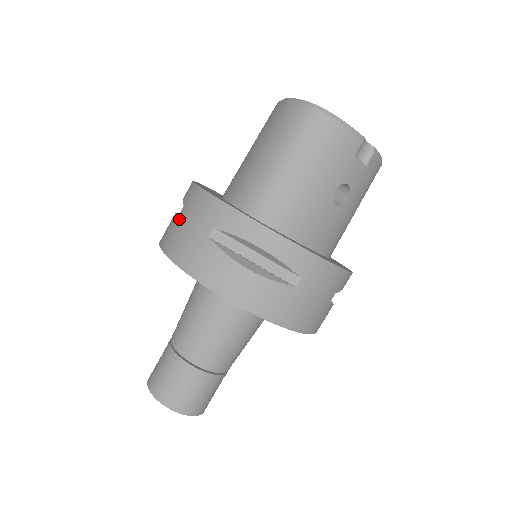
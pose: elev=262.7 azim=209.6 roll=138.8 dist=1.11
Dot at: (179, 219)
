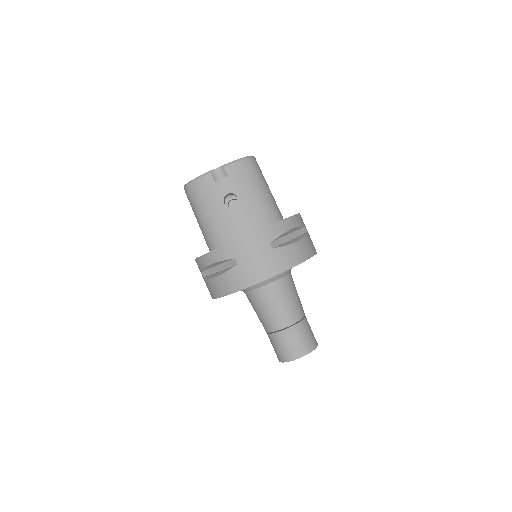
Dot at: occluded
